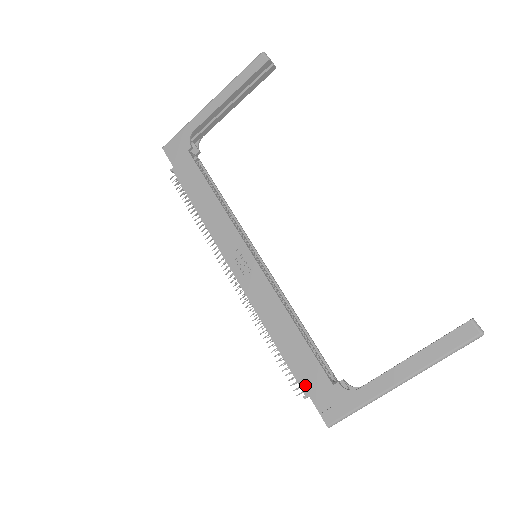
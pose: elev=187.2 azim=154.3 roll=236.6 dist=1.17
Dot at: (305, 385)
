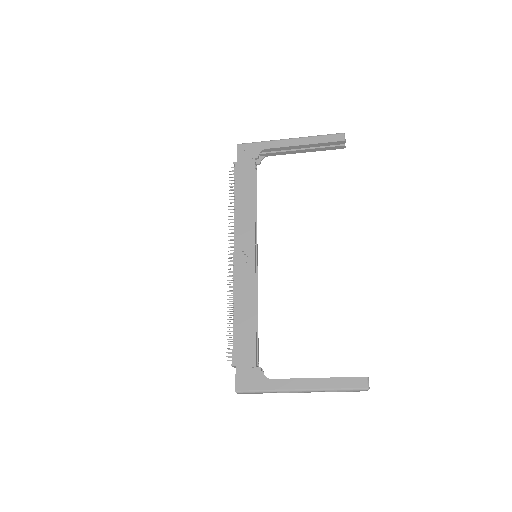
Dot at: (237, 357)
